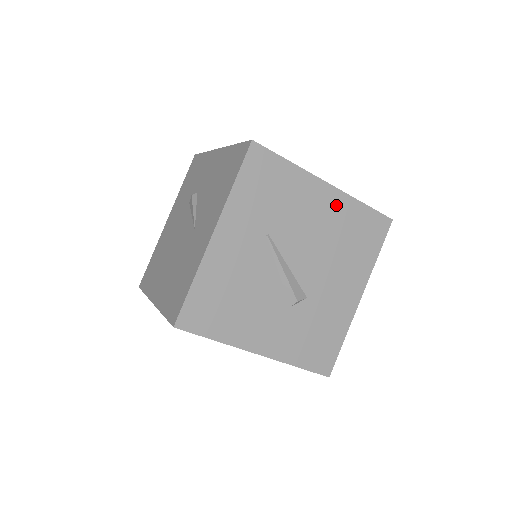
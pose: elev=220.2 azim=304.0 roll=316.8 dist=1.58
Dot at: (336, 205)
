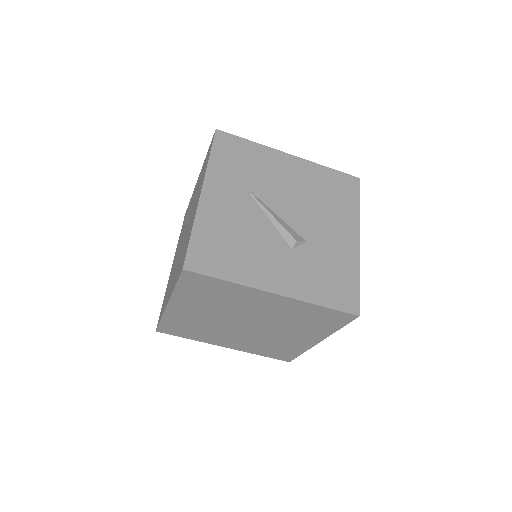
Dot at: (303, 169)
